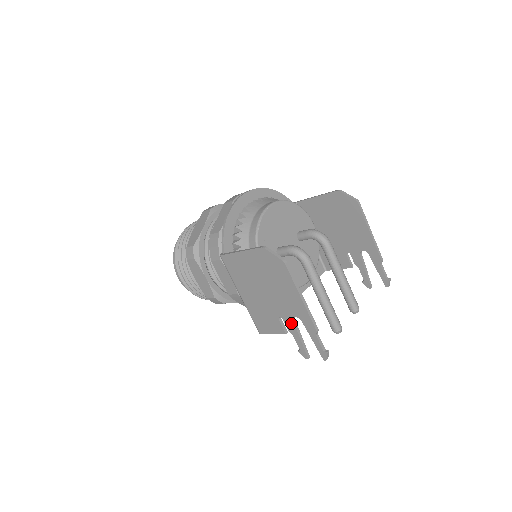
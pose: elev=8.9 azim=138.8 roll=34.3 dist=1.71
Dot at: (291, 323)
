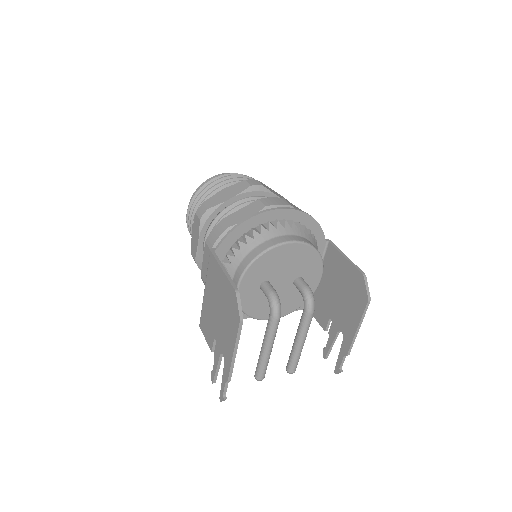
Dot at: (218, 353)
